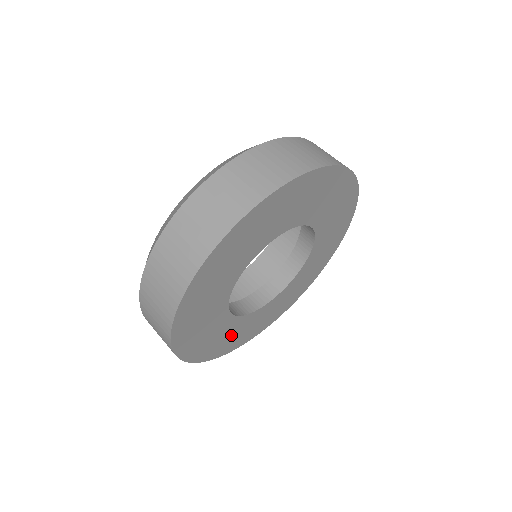
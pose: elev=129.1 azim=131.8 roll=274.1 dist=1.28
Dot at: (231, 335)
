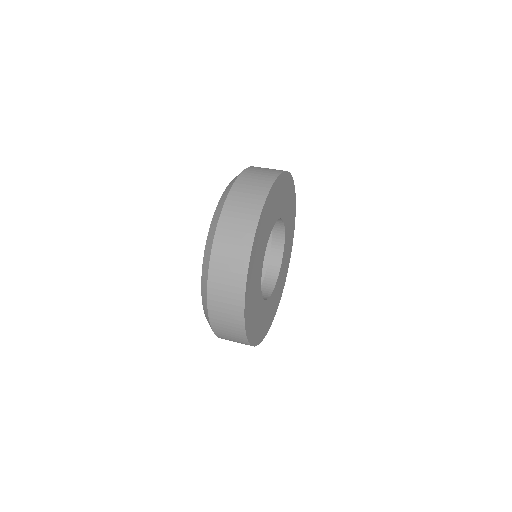
Dot at: (273, 304)
